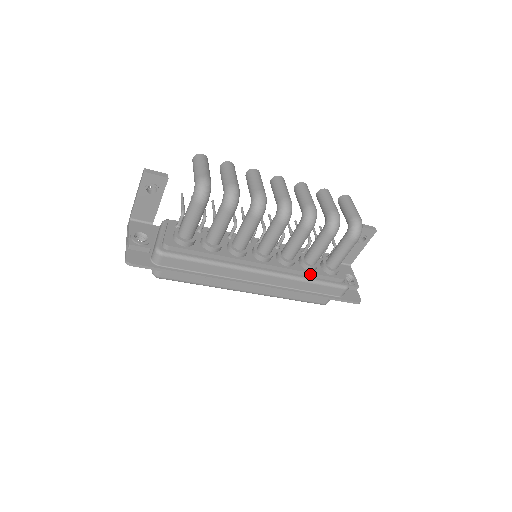
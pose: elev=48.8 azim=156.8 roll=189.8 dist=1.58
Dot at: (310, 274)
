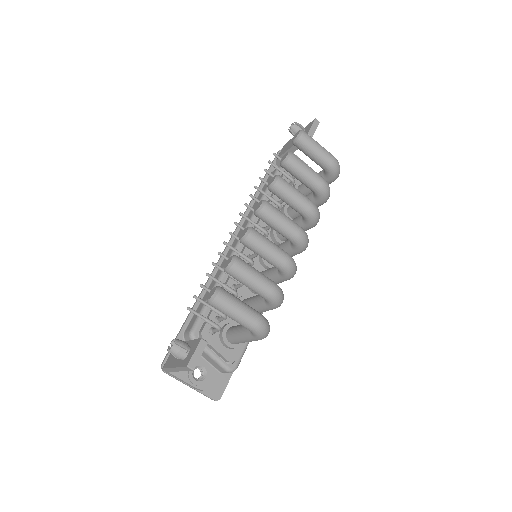
Dot at: occluded
